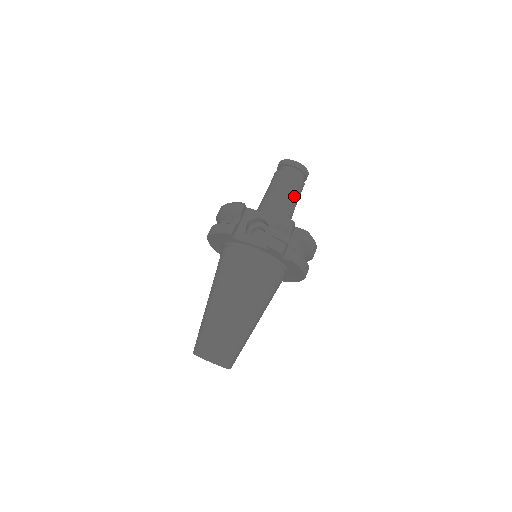
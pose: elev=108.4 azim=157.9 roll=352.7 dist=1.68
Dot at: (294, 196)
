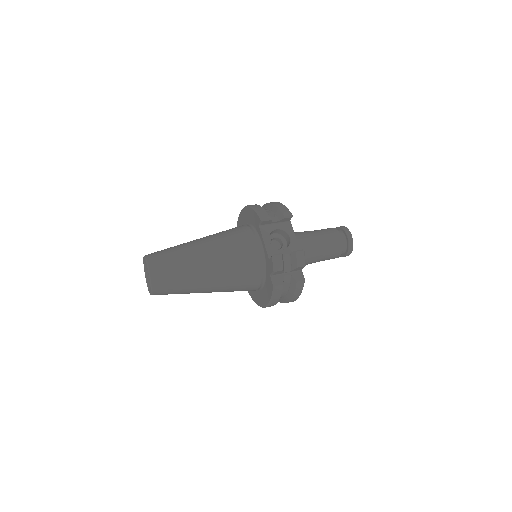
Dot at: (324, 254)
